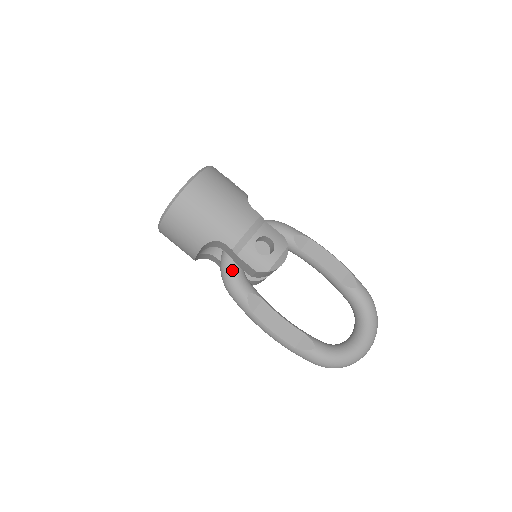
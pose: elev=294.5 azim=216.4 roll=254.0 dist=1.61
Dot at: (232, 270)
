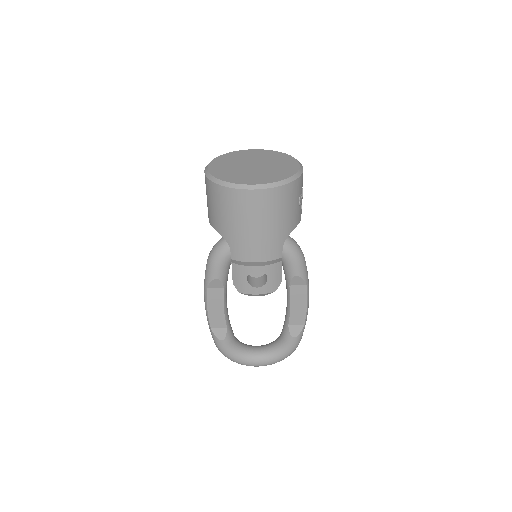
Dot at: (224, 255)
